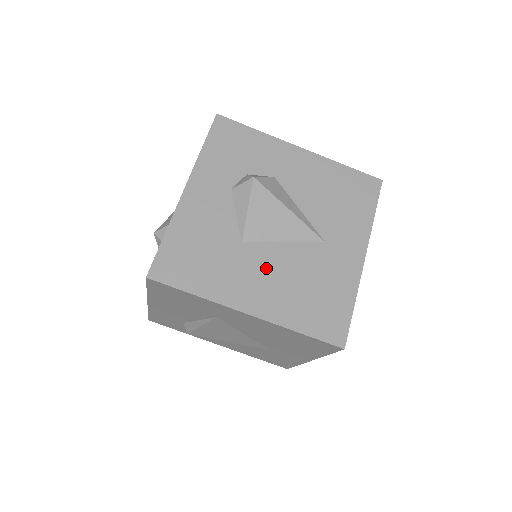
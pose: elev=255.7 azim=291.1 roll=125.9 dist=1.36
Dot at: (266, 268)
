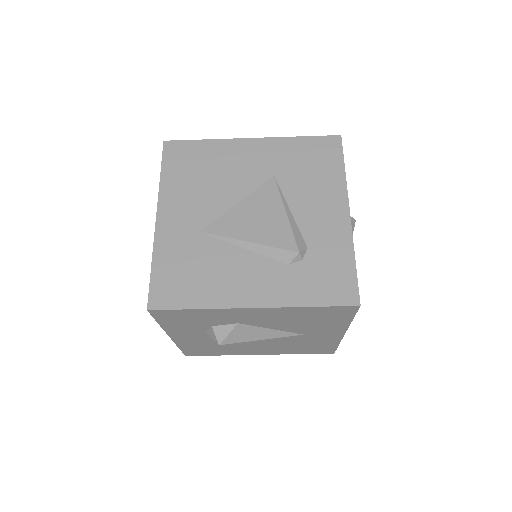
Dot at: (261, 346)
